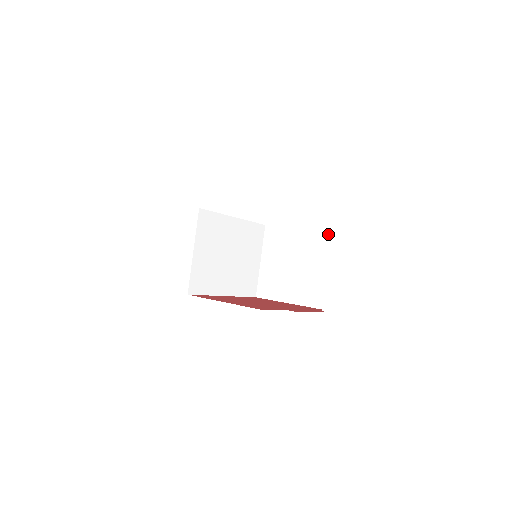
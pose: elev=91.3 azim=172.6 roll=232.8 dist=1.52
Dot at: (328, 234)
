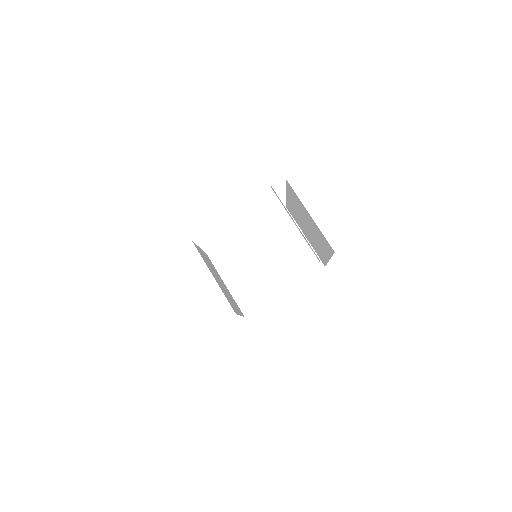
Dot at: (289, 188)
